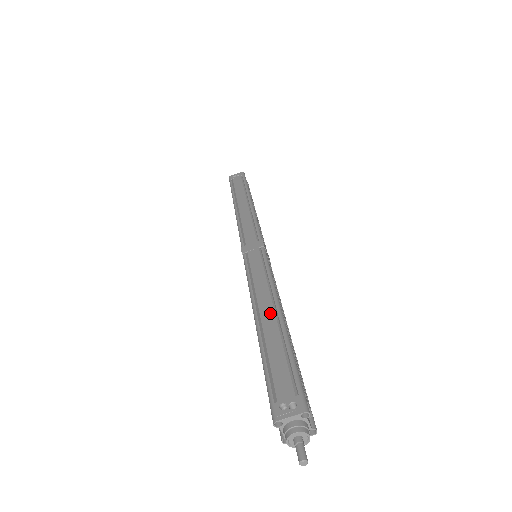
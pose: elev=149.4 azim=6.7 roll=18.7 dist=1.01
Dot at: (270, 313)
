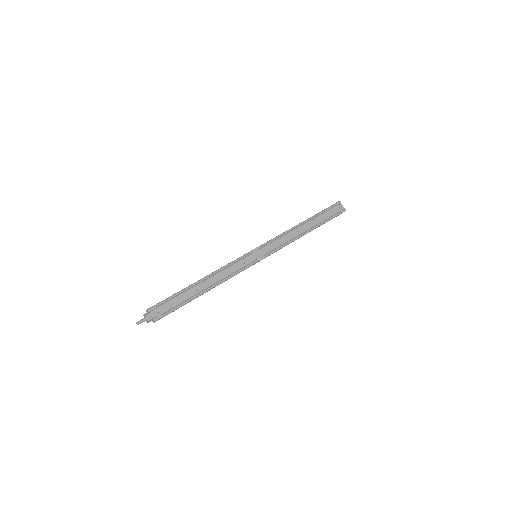
Dot at: (200, 279)
